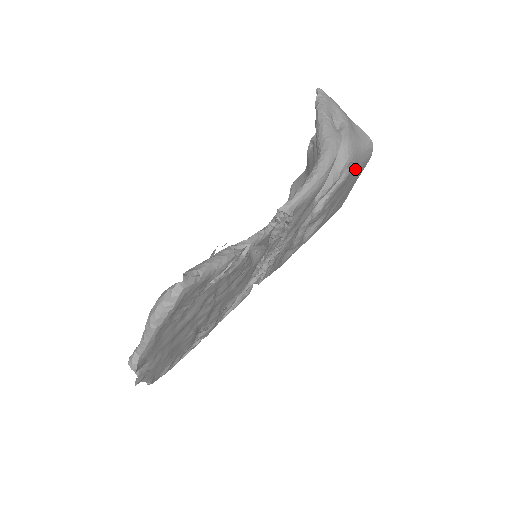
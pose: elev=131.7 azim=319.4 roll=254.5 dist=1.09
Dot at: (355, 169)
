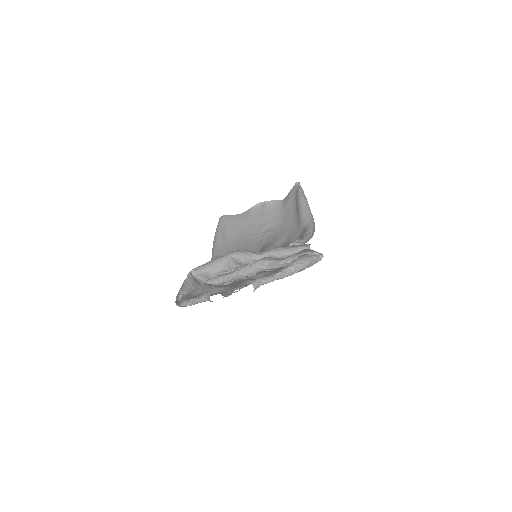
Dot at: occluded
